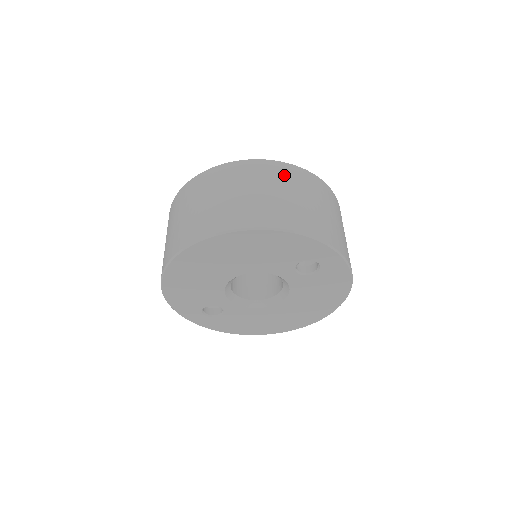
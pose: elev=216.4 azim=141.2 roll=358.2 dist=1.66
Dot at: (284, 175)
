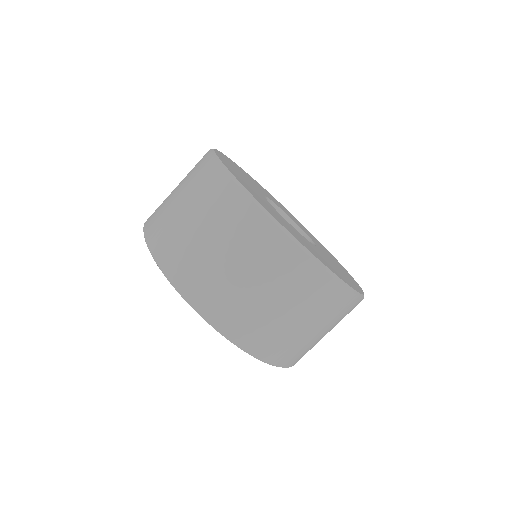
Dot at: (324, 302)
